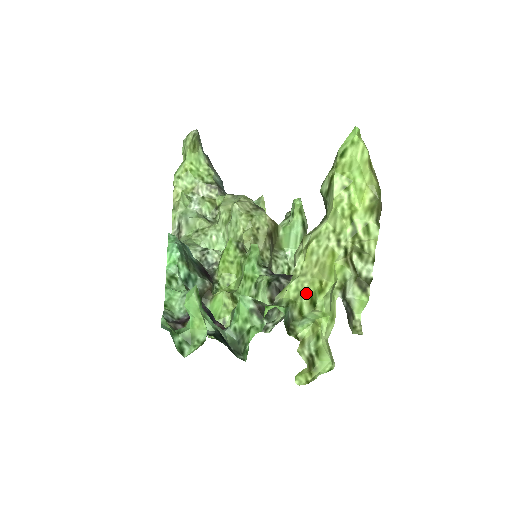
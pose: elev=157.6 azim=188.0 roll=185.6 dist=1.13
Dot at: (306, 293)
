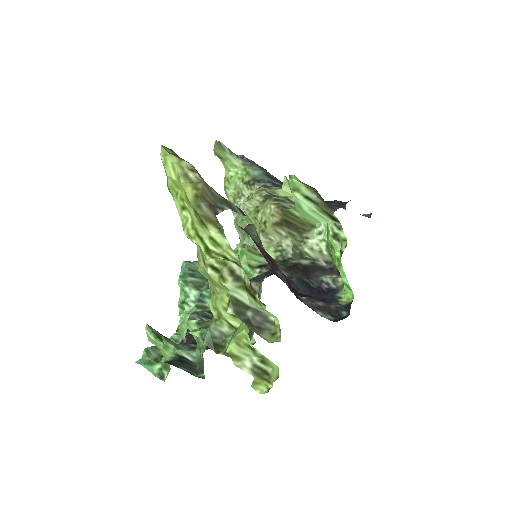
Dot at: (221, 310)
